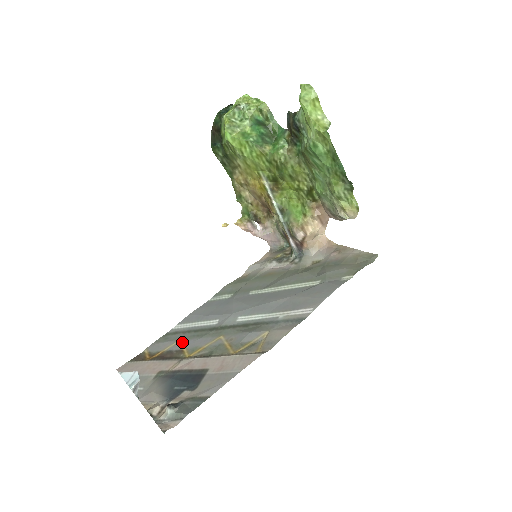
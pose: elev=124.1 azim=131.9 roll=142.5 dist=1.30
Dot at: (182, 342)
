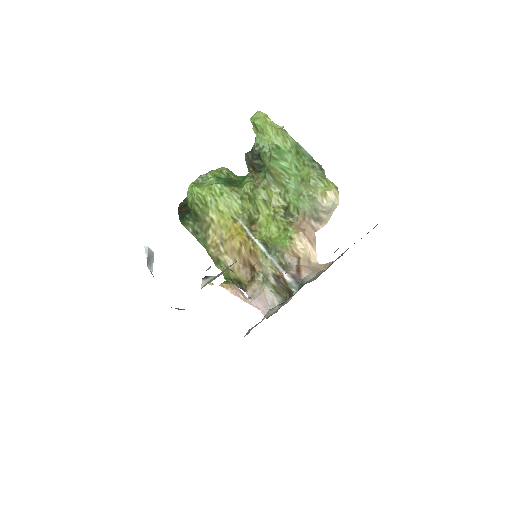
Dot at: occluded
